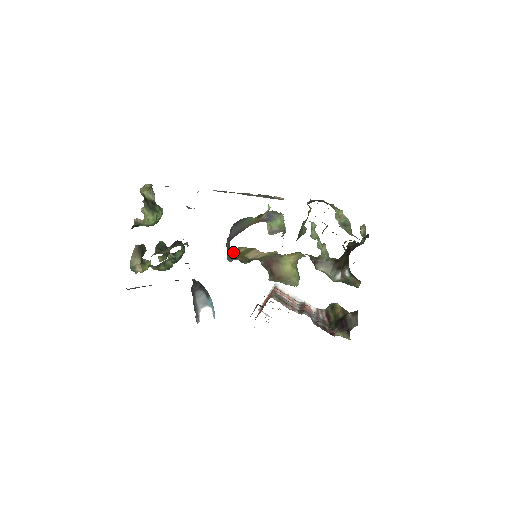
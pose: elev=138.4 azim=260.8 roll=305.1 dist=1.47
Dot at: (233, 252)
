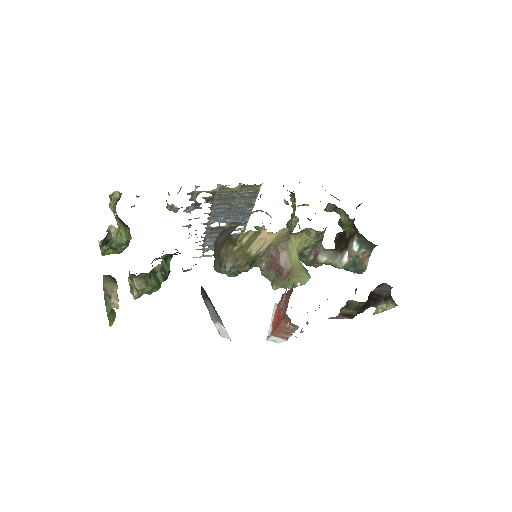
Dot at: (231, 255)
